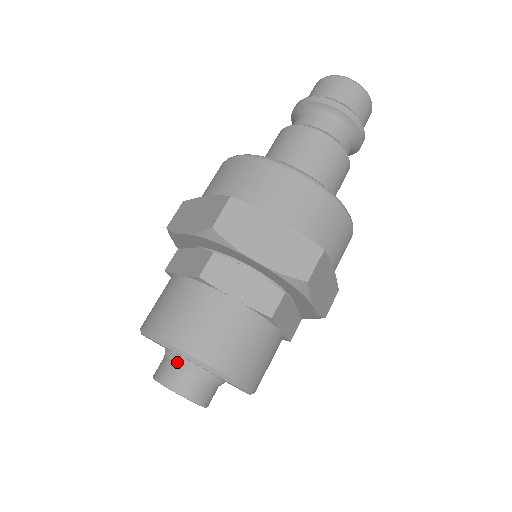
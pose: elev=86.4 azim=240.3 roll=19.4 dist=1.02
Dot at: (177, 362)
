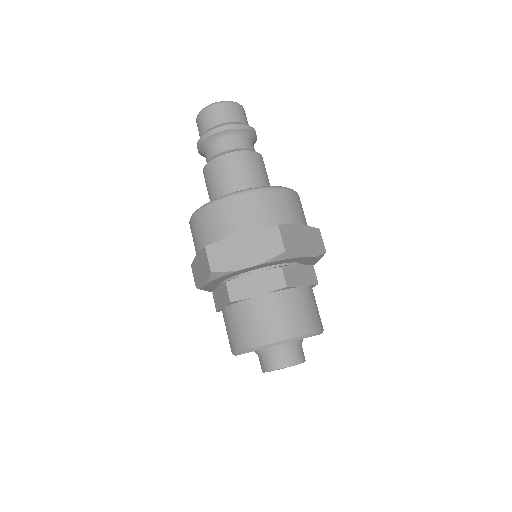
Dot at: (265, 353)
